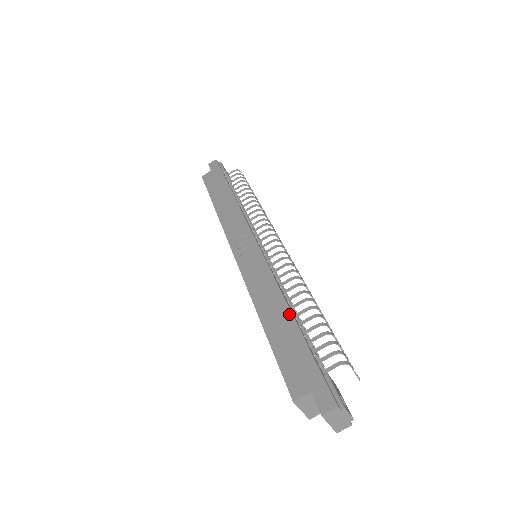
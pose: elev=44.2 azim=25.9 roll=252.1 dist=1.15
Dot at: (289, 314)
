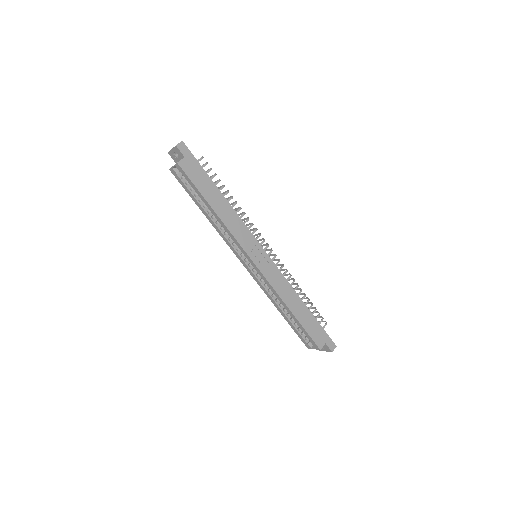
Dot at: (304, 305)
